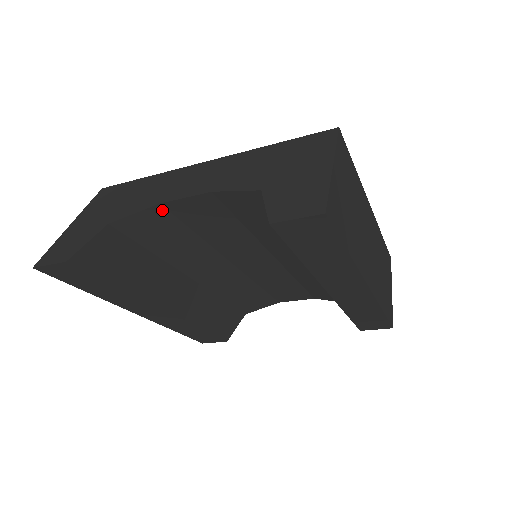
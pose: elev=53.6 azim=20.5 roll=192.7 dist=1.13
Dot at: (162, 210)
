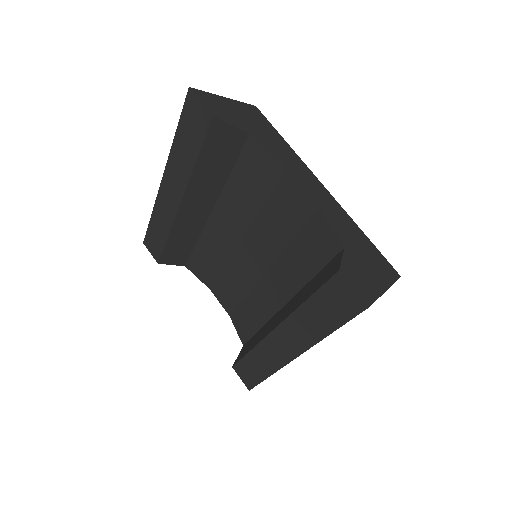
Dot at: (280, 172)
